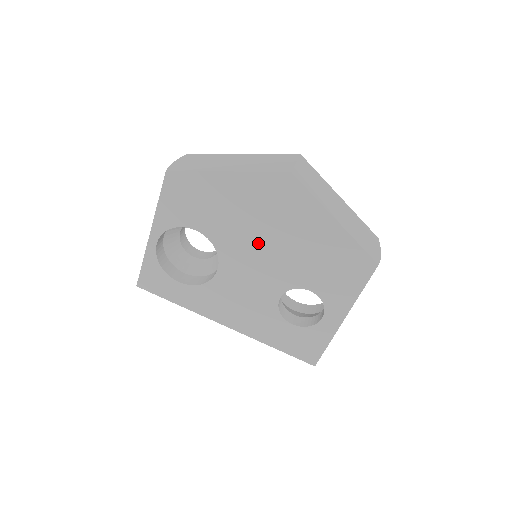
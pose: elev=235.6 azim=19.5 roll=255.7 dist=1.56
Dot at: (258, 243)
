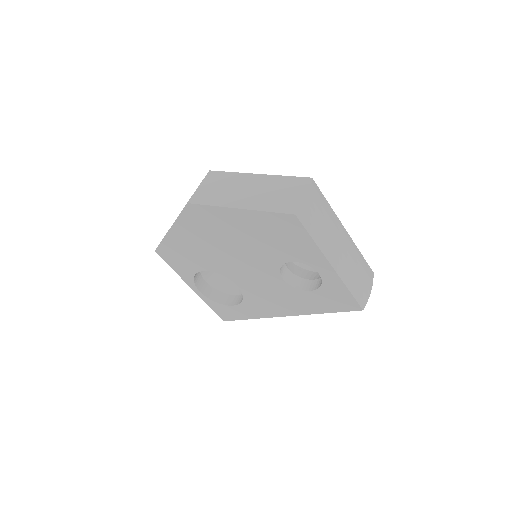
Dot at: (230, 255)
